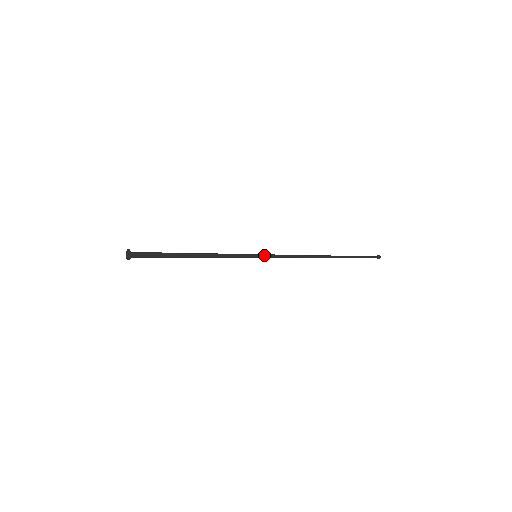
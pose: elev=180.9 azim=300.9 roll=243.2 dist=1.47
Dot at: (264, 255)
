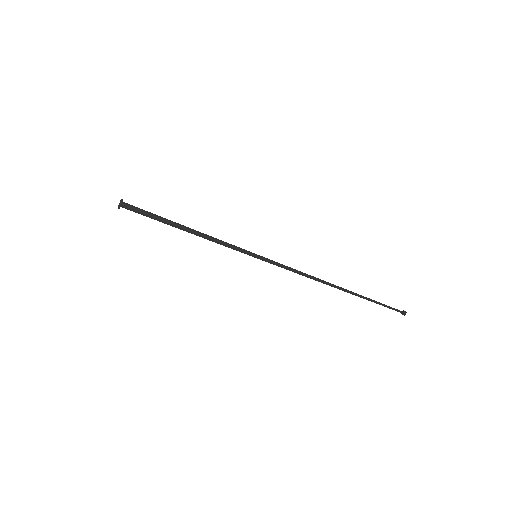
Dot at: (265, 258)
